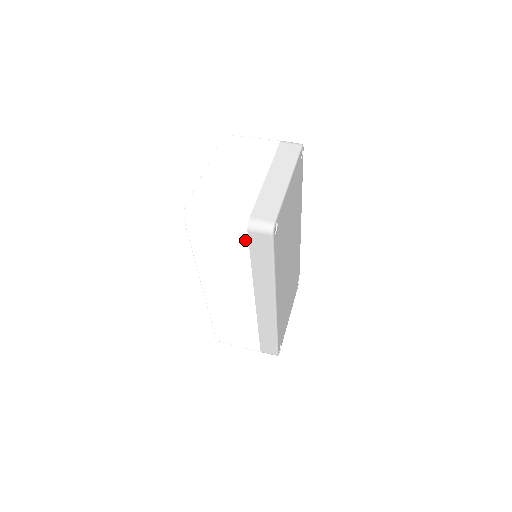
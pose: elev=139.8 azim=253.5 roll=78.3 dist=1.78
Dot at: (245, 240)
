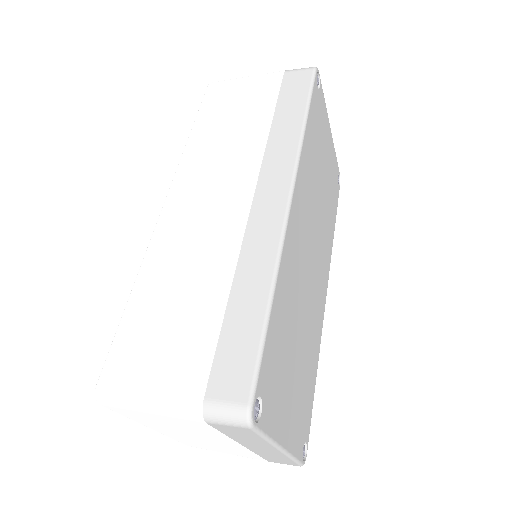
Dot at: (277, 85)
